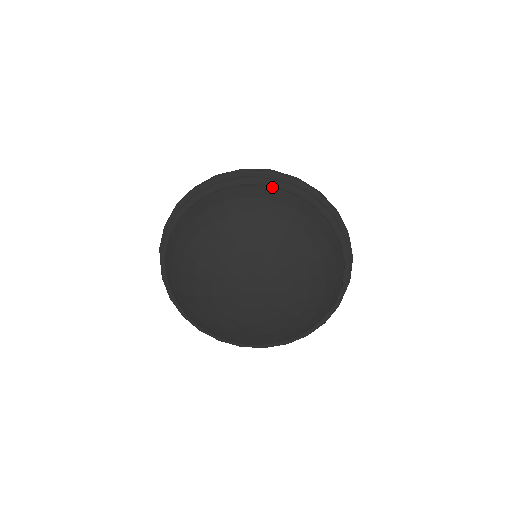
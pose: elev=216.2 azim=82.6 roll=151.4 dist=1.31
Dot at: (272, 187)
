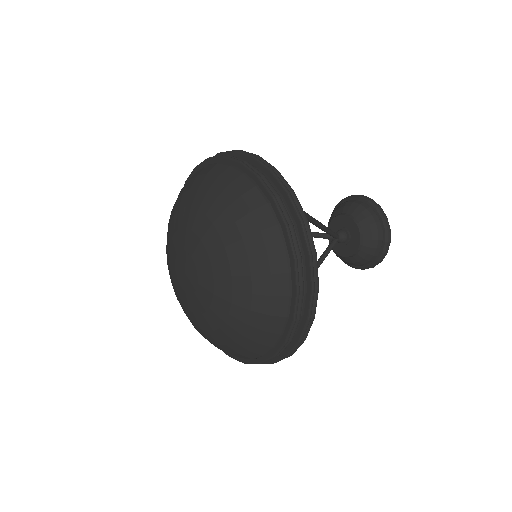
Dot at: (224, 164)
